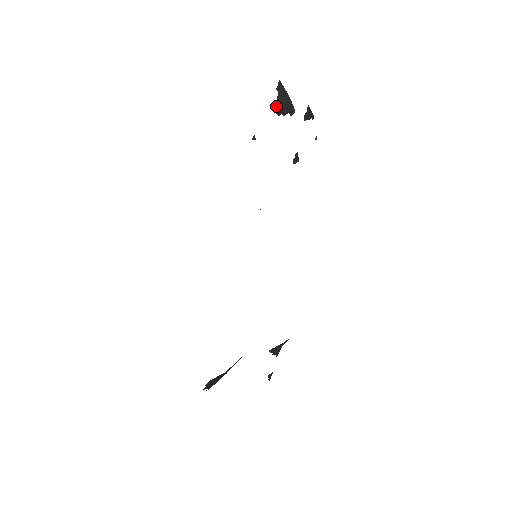
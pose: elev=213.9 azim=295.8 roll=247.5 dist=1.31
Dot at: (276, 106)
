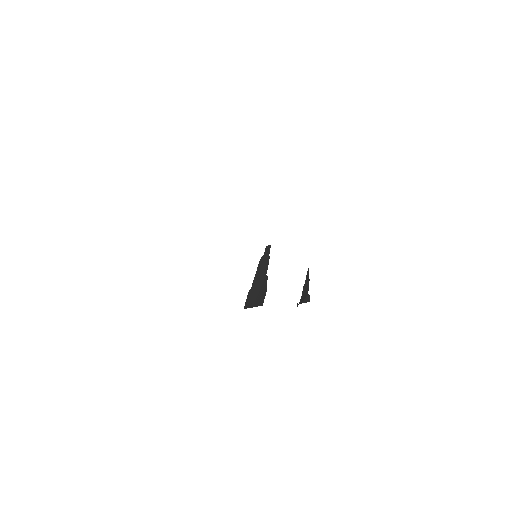
Dot at: occluded
